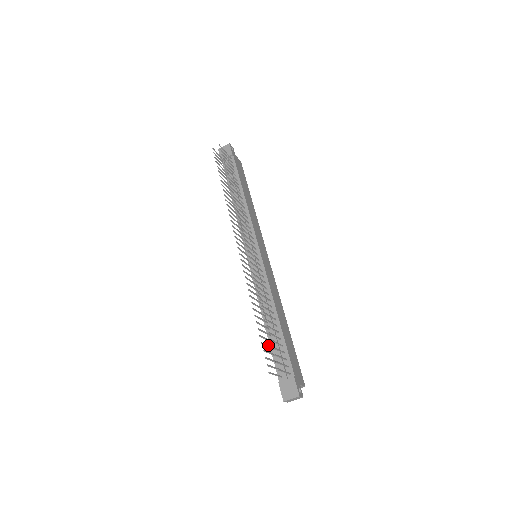
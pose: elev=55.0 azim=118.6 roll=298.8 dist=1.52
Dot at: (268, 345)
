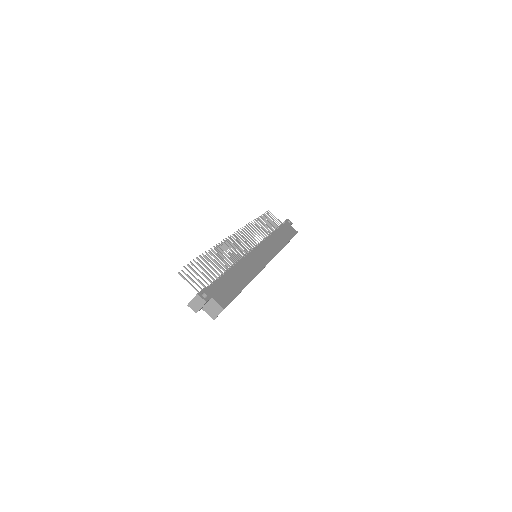
Dot at: occluded
